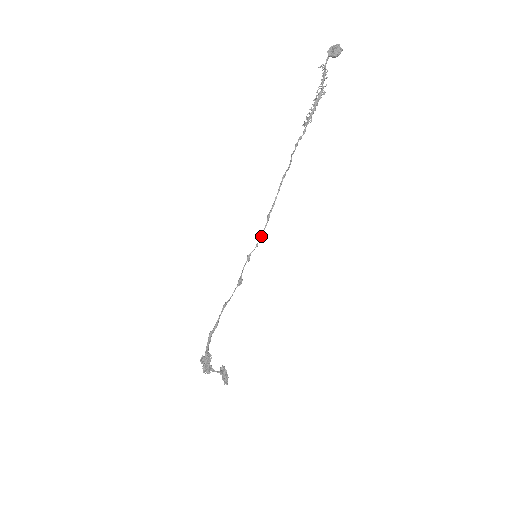
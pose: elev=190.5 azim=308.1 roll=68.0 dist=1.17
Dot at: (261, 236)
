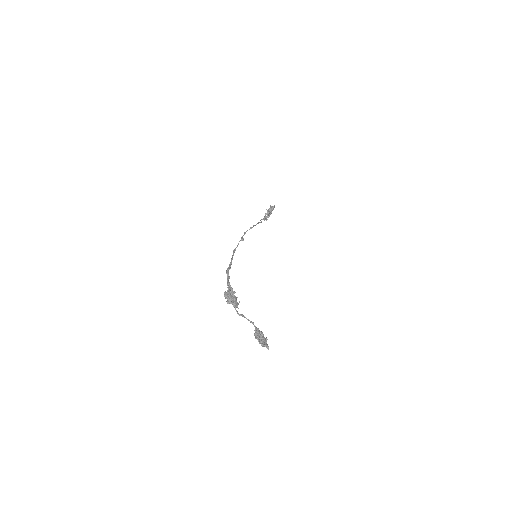
Dot at: (251, 227)
